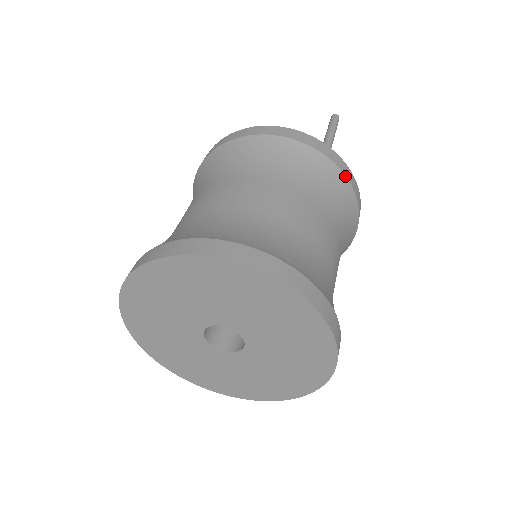
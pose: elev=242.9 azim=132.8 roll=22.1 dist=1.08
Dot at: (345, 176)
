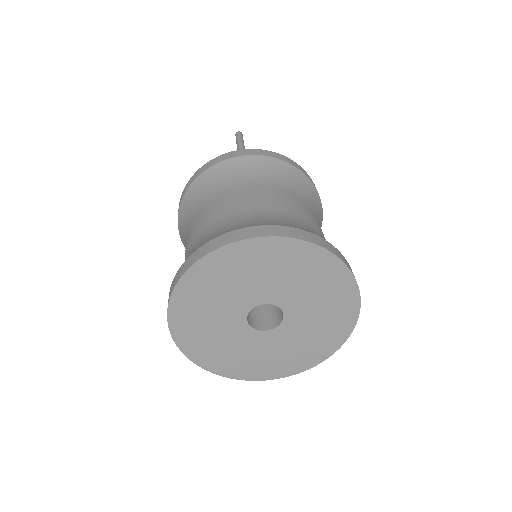
Dot at: (256, 155)
